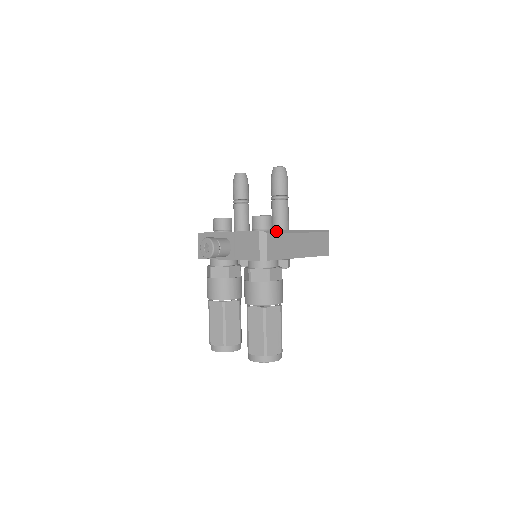
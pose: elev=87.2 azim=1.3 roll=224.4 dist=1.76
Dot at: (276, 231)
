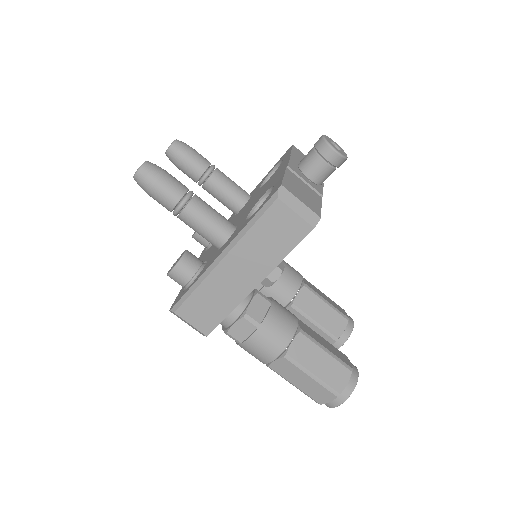
Dot at: (186, 294)
